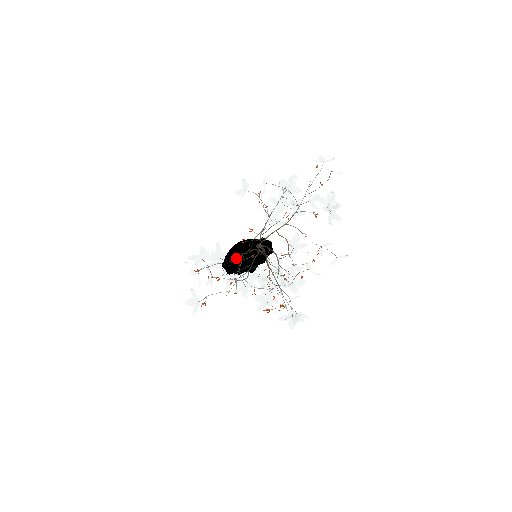
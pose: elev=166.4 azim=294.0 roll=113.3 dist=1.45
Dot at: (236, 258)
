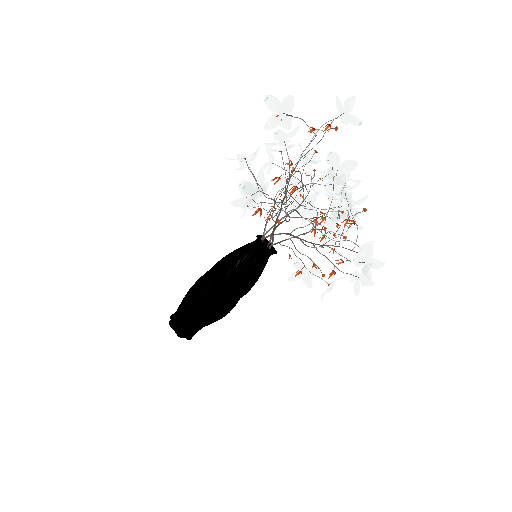
Dot at: (337, 102)
